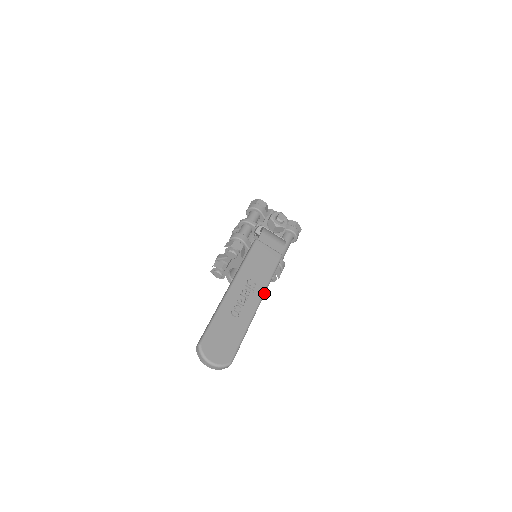
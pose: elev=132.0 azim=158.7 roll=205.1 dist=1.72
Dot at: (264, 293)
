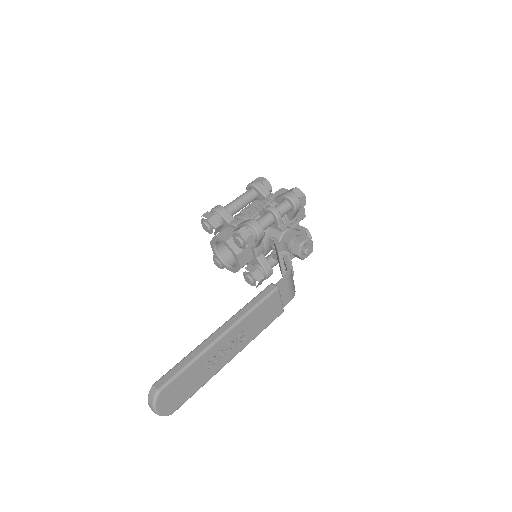
Dot at: (243, 348)
